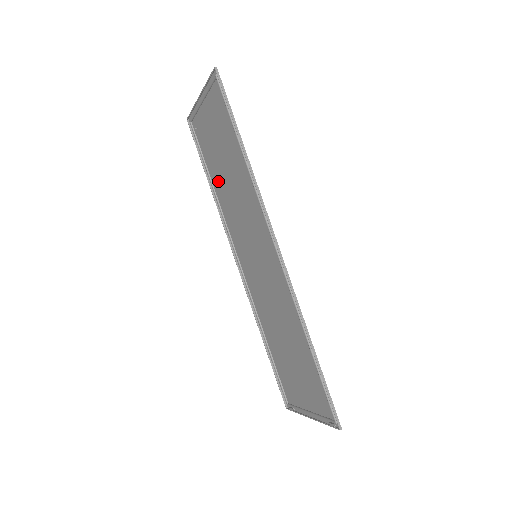
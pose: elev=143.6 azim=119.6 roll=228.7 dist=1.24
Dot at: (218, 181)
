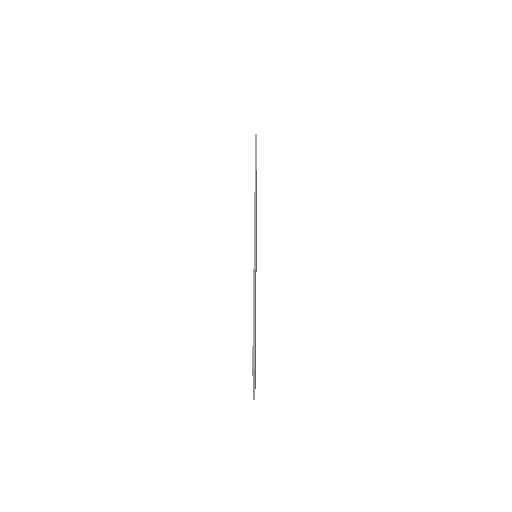
Dot at: occluded
